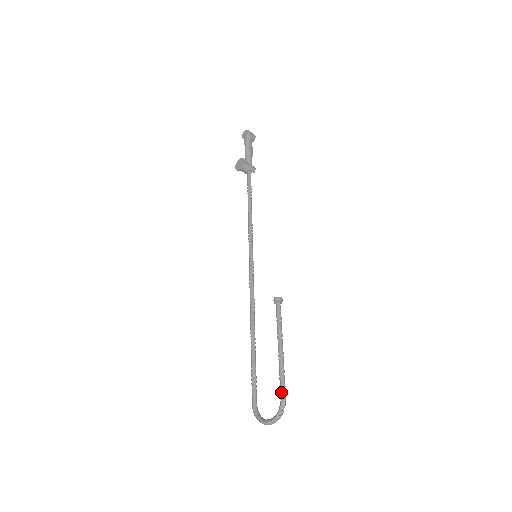
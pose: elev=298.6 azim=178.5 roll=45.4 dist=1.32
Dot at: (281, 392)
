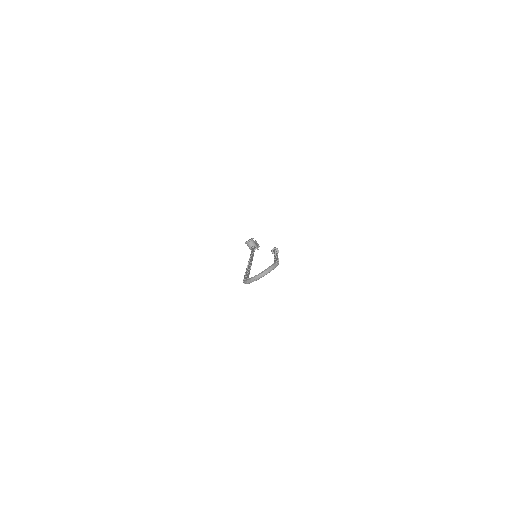
Dot at: (276, 260)
